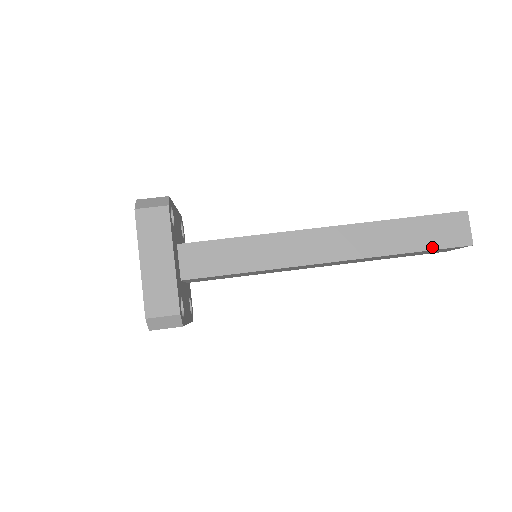
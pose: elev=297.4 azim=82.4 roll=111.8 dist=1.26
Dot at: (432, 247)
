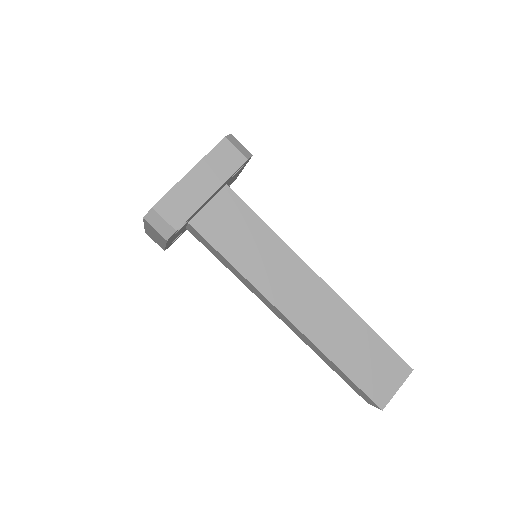
Dot at: (343, 379)
